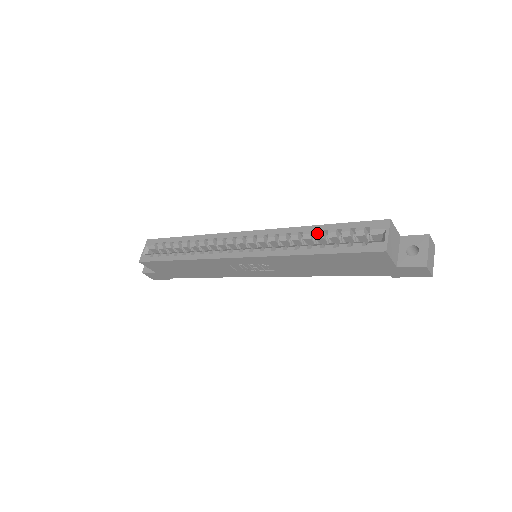
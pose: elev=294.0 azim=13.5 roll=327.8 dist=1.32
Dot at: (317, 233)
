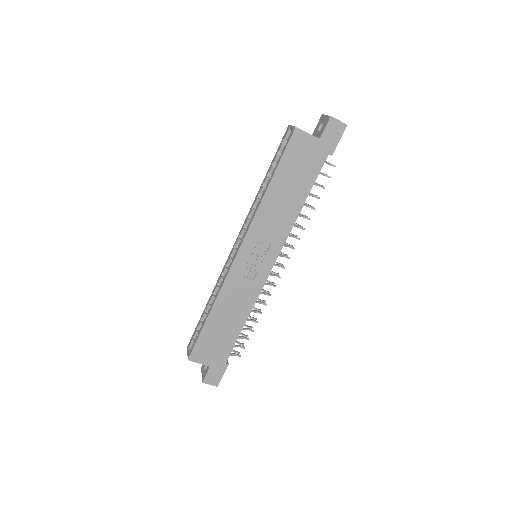
Dot at: (264, 181)
